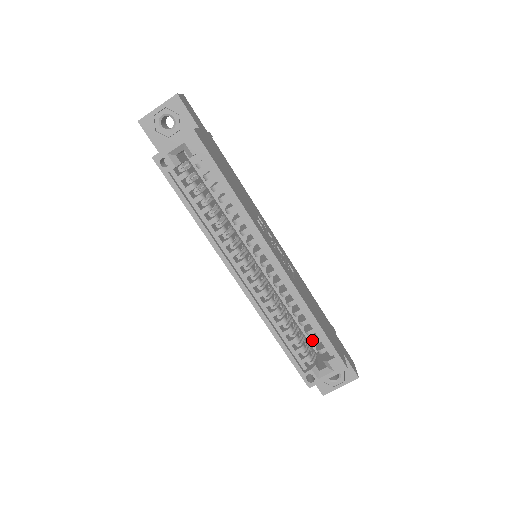
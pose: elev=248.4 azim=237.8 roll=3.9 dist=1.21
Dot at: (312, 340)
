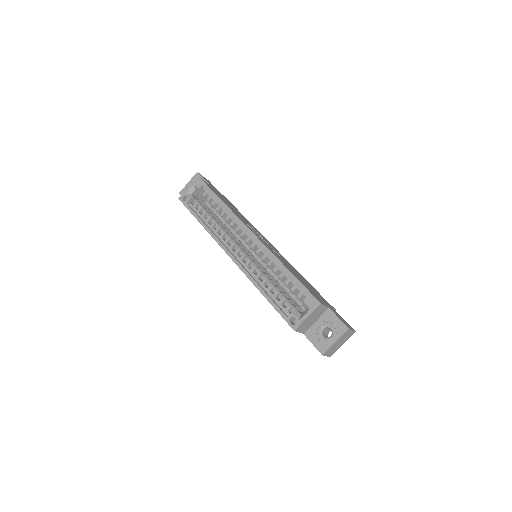
Dot at: (290, 290)
